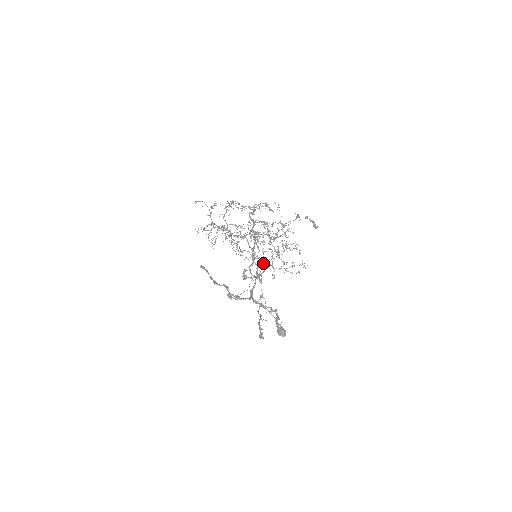
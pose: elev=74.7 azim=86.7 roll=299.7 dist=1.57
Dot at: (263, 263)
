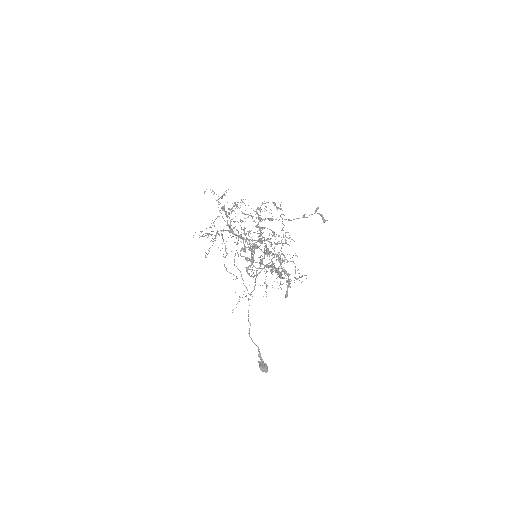
Dot at: (255, 280)
